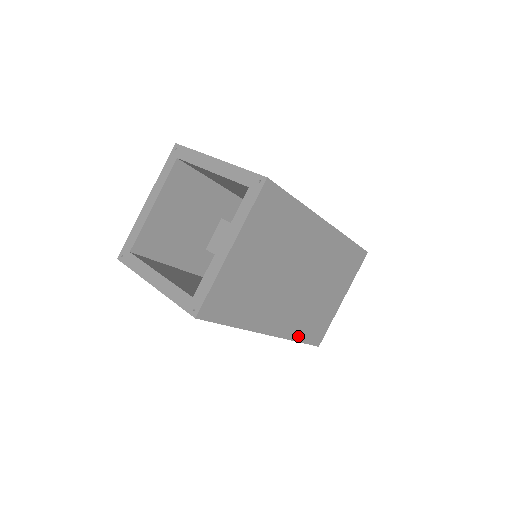
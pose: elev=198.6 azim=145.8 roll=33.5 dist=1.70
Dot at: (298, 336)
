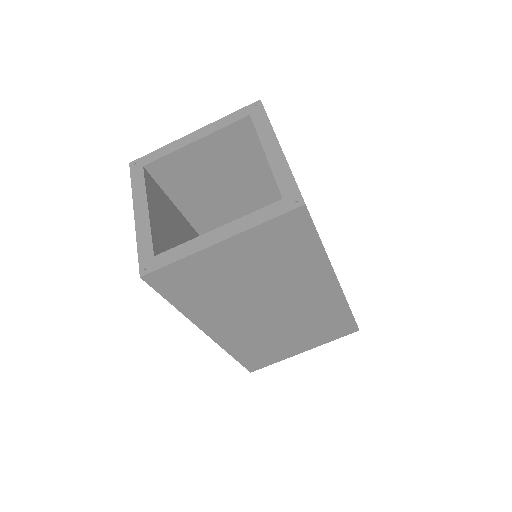
Dot at: occluded
